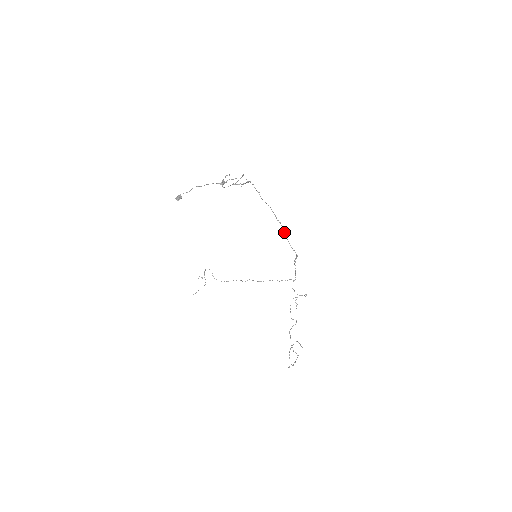
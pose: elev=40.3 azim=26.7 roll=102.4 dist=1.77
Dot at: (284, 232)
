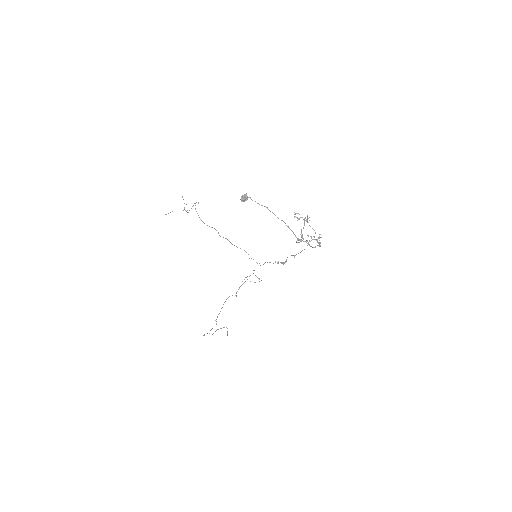
Dot at: occluded
